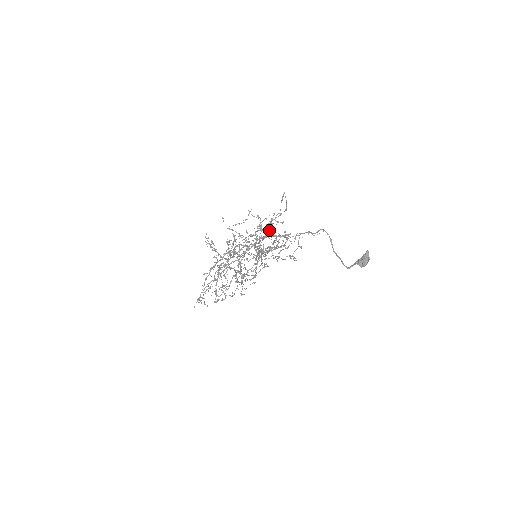
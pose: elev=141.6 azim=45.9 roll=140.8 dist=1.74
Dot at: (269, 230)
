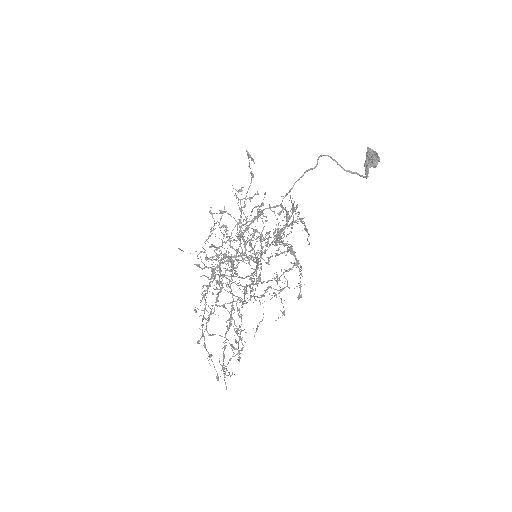
Dot at: (245, 217)
